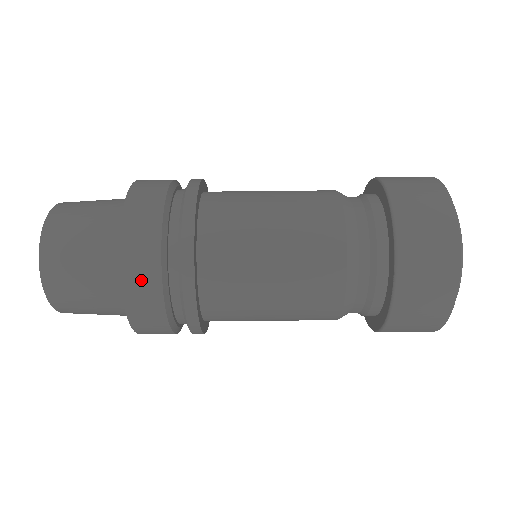
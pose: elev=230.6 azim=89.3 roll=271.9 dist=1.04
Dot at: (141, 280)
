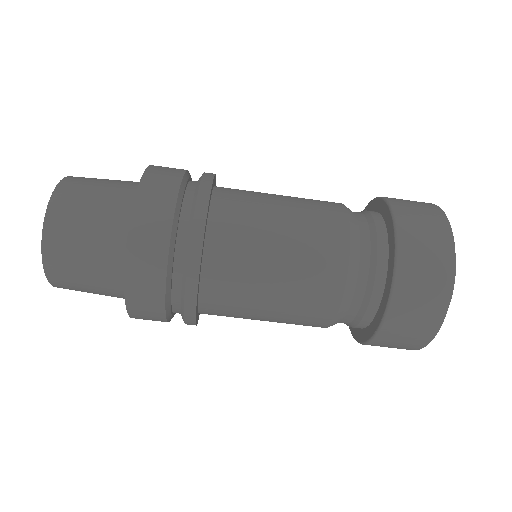
Dot at: (145, 292)
